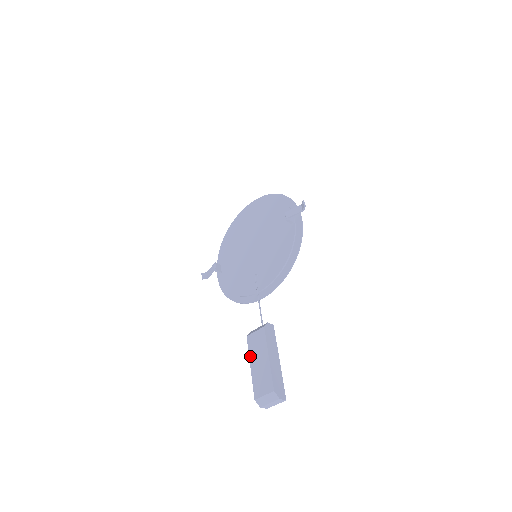
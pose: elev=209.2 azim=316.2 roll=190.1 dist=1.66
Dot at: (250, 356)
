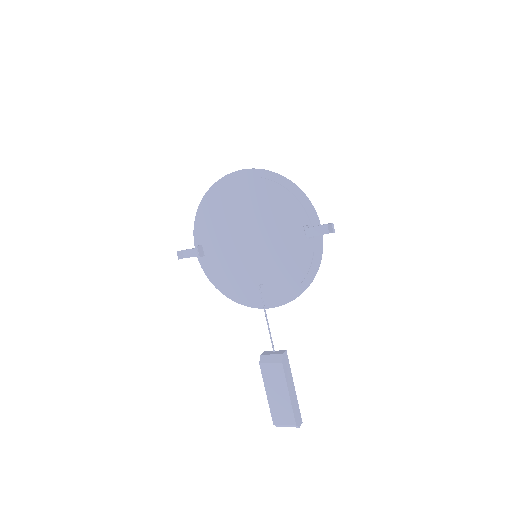
Dot at: (265, 385)
